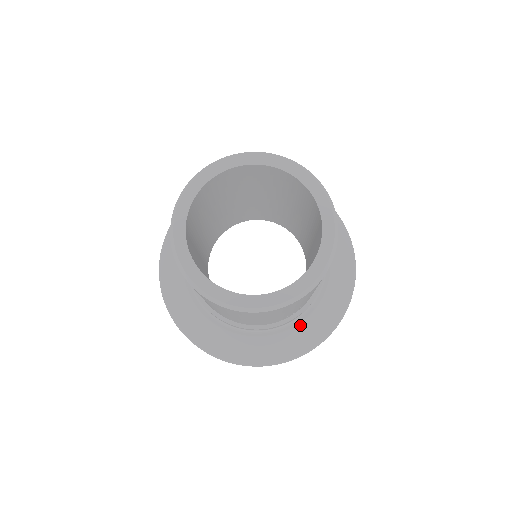
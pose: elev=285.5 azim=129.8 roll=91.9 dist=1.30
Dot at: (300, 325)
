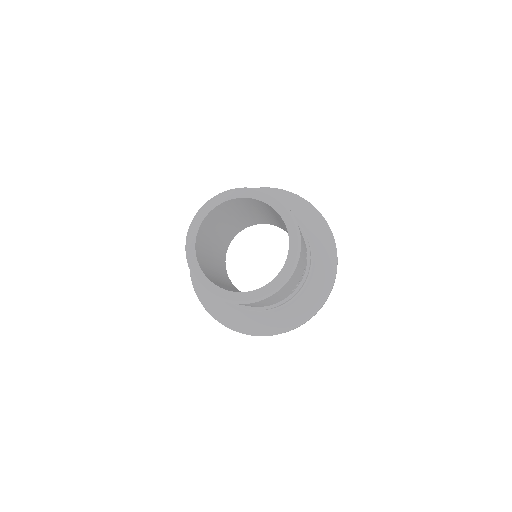
Dot at: (306, 292)
